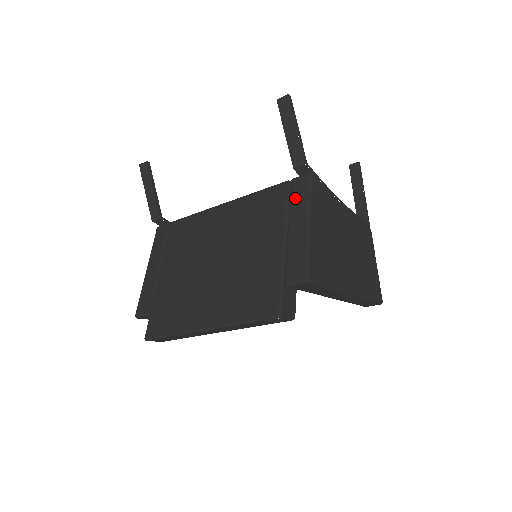
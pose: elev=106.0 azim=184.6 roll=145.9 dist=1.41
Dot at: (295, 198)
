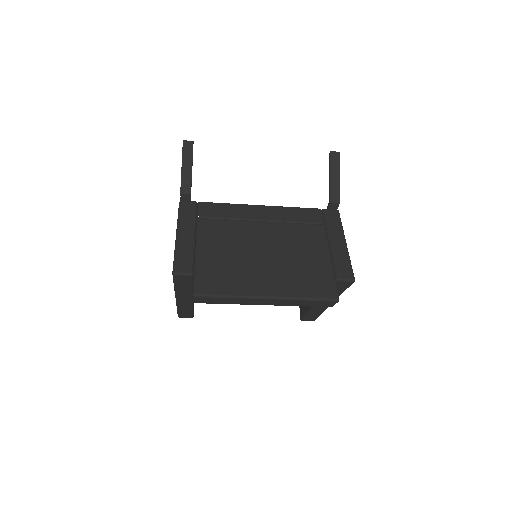
Dot at: (331, 223)
